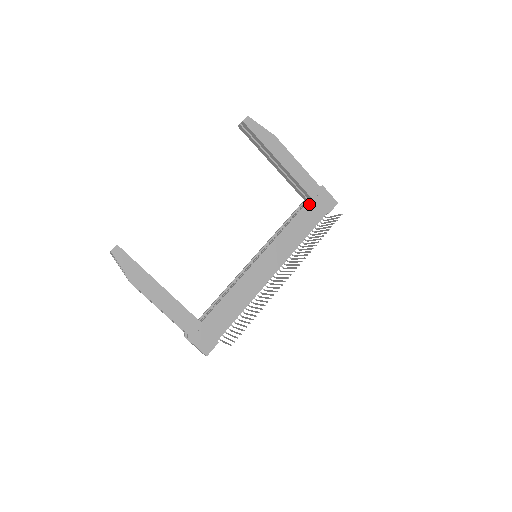
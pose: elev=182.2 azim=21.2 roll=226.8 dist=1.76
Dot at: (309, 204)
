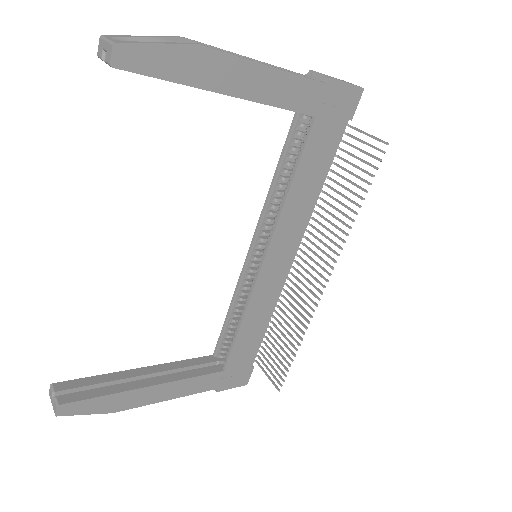
Dot at: (314, 130)
